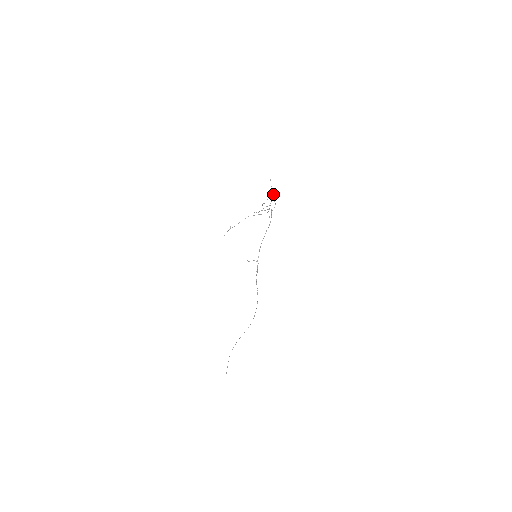
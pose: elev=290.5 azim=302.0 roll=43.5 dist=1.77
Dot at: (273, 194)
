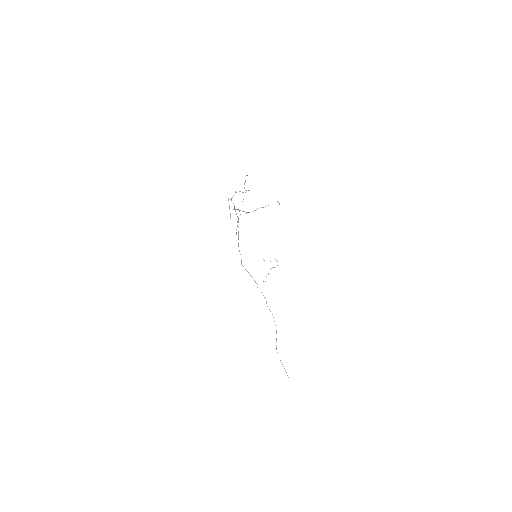
Dot at: occluded
